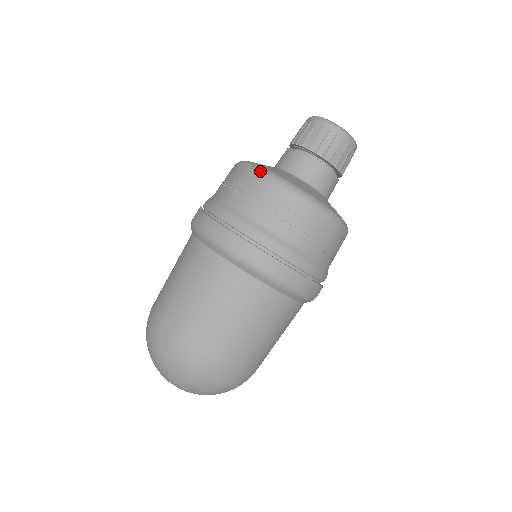
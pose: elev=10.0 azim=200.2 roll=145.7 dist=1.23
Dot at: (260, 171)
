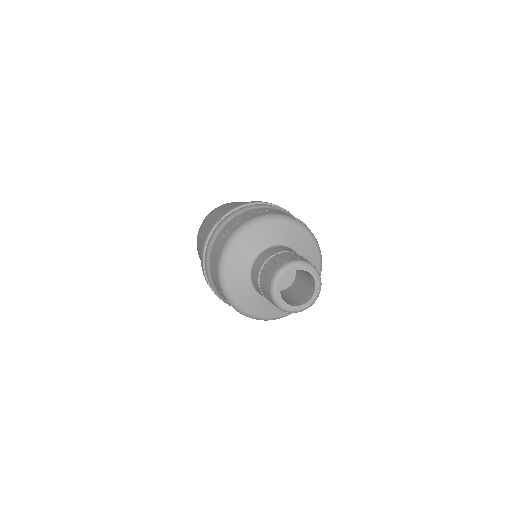
Dot at: (219, 269)
